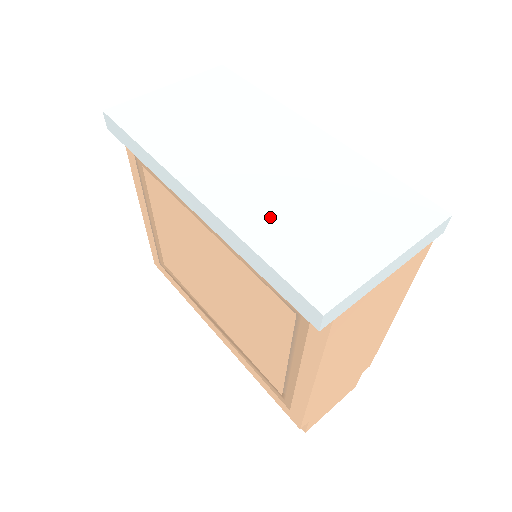
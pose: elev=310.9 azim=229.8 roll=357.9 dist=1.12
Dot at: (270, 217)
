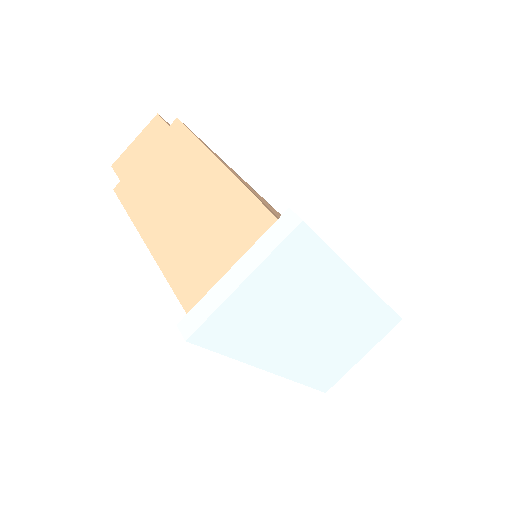
Dot at: (314, 365)
